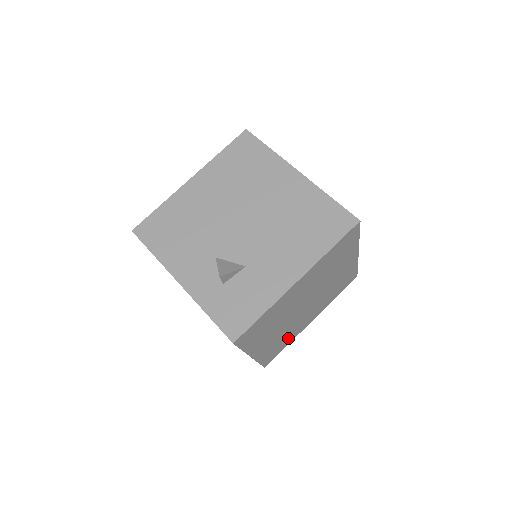
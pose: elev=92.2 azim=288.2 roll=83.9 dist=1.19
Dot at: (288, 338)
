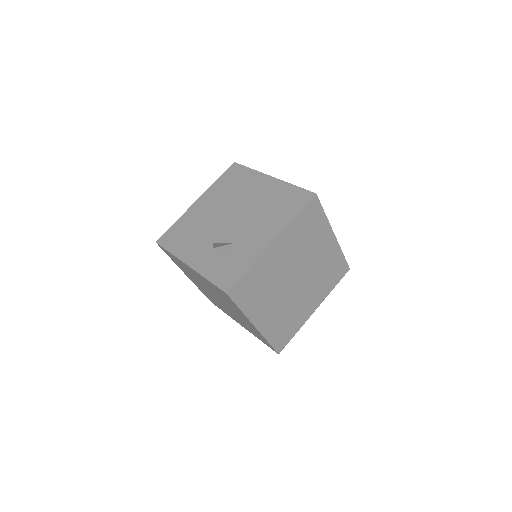
Dot at: (293, 322)
